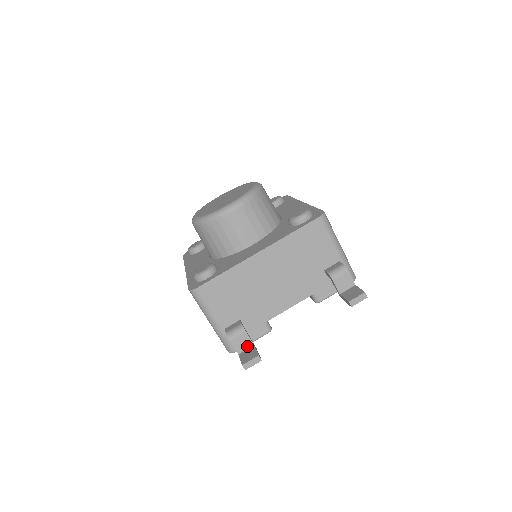
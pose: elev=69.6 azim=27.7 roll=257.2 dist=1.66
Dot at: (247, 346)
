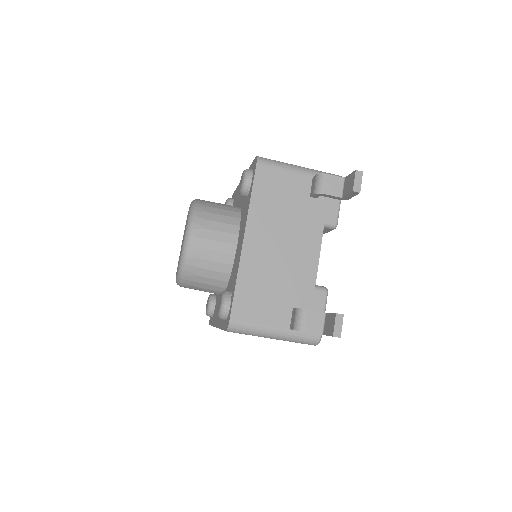
Dot at: (321, 320)
